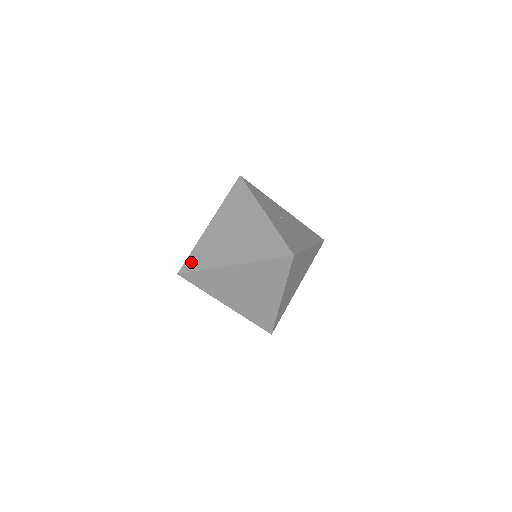
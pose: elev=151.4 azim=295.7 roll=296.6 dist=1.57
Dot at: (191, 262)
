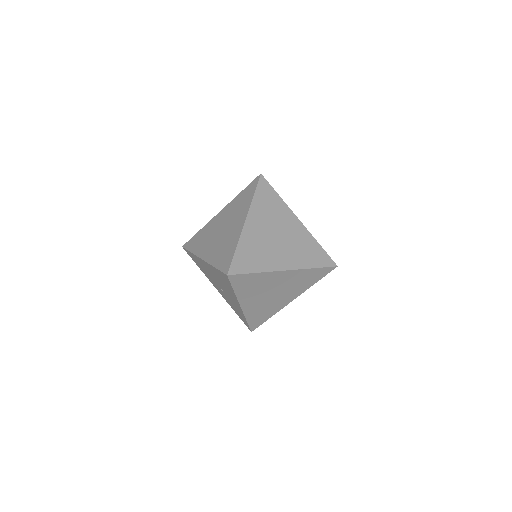
Dot at: (240, 263)
